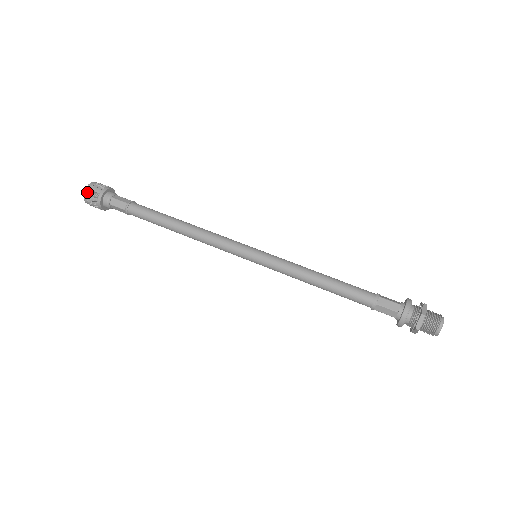
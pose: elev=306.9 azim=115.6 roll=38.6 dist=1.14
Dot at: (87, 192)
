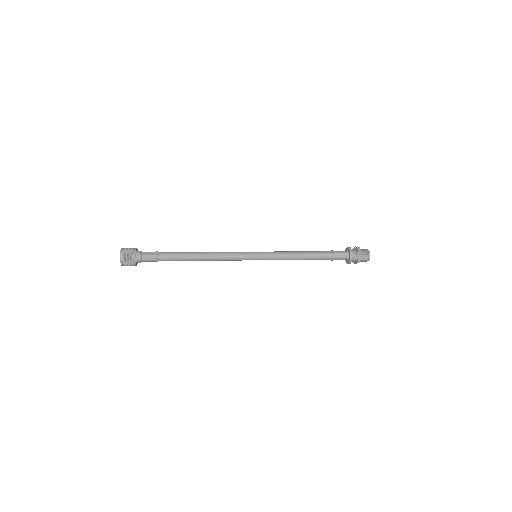
Dot at: (123, 251)
